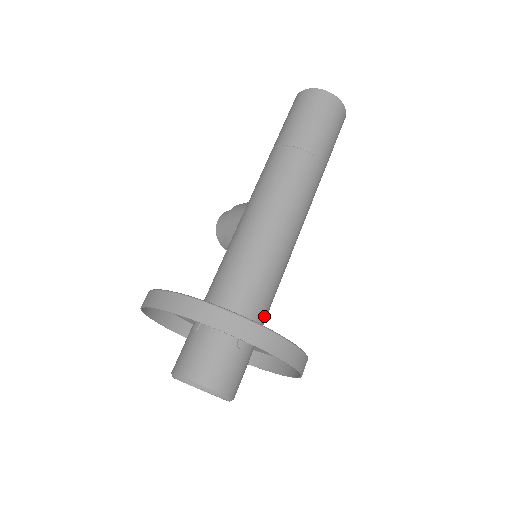
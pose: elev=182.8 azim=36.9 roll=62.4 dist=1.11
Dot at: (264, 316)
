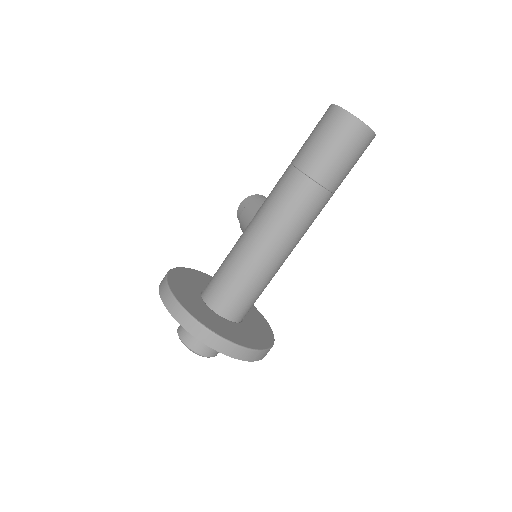
Dot at: (248, 309)
